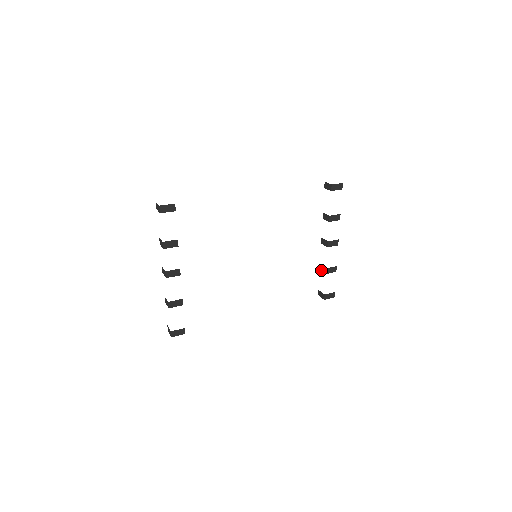
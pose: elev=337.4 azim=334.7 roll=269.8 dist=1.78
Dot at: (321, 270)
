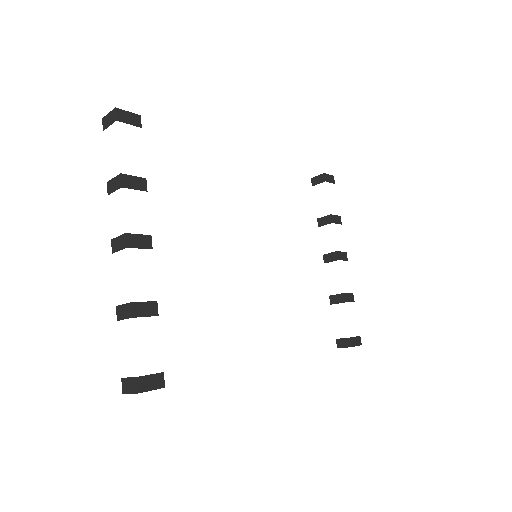
Dot at: (334, 303)
